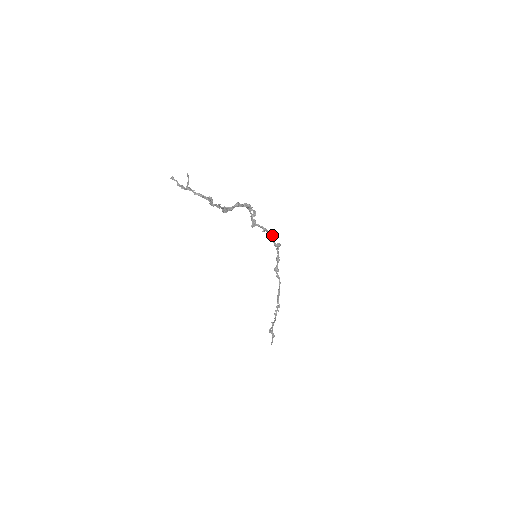
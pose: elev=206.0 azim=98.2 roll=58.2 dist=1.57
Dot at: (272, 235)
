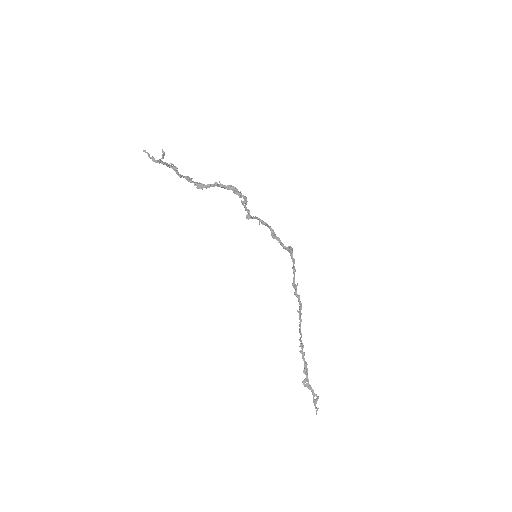
Dot at: (273, 230)
